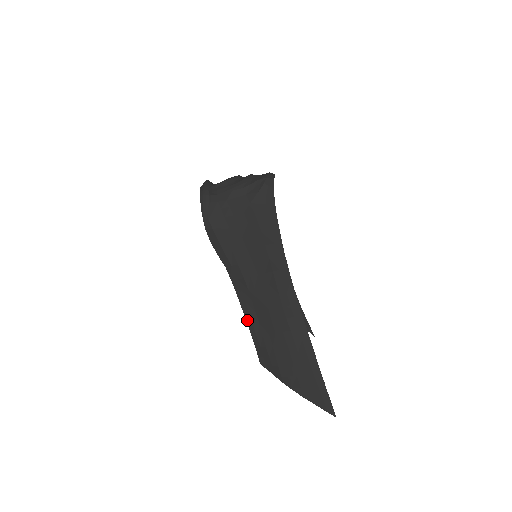
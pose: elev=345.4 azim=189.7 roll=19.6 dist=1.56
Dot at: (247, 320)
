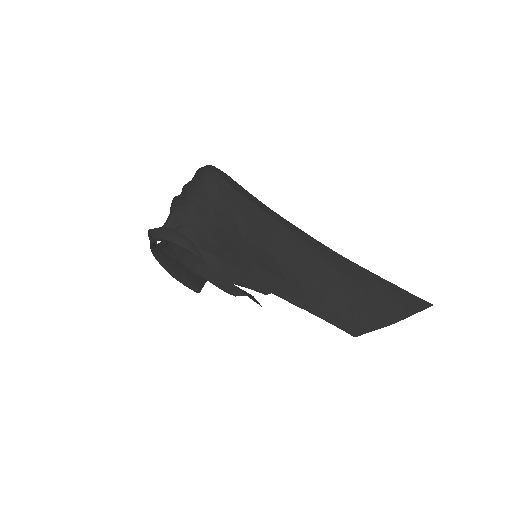
Dot at: (312, 312)
